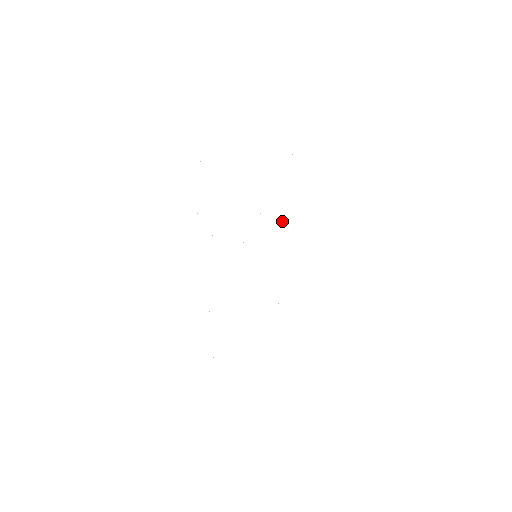
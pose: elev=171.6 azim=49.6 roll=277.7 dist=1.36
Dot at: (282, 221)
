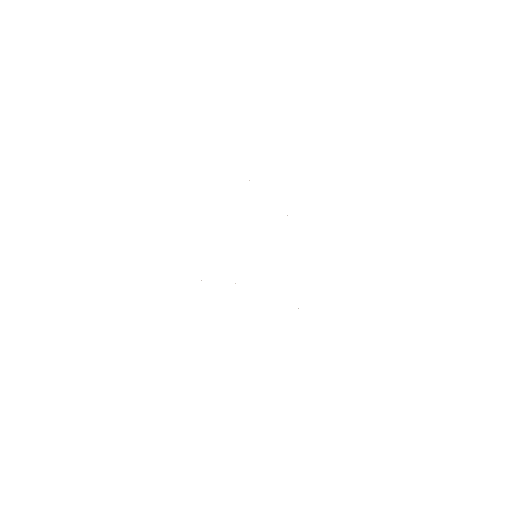
Dot at: occluded
